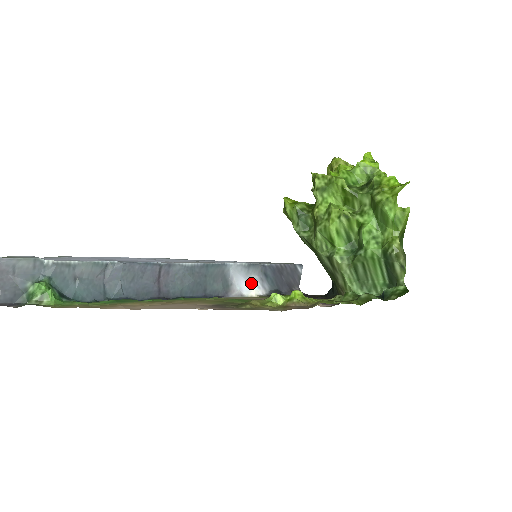
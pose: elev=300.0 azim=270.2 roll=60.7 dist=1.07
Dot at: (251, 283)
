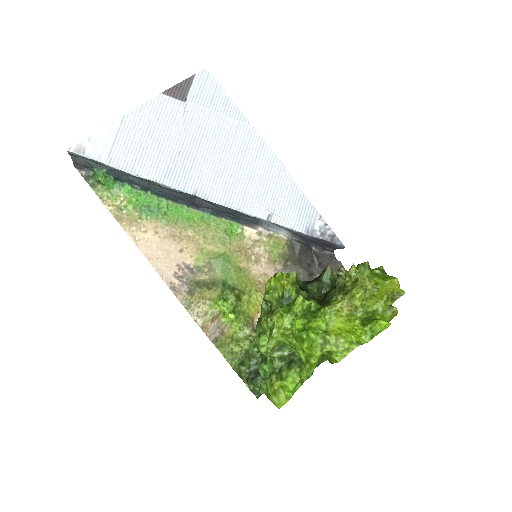
Dot at: (282, 230)
